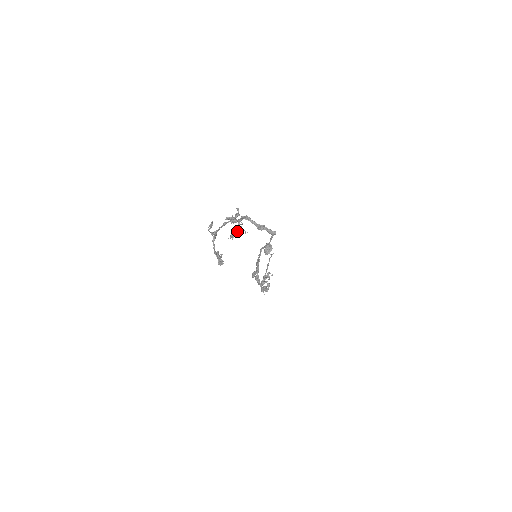
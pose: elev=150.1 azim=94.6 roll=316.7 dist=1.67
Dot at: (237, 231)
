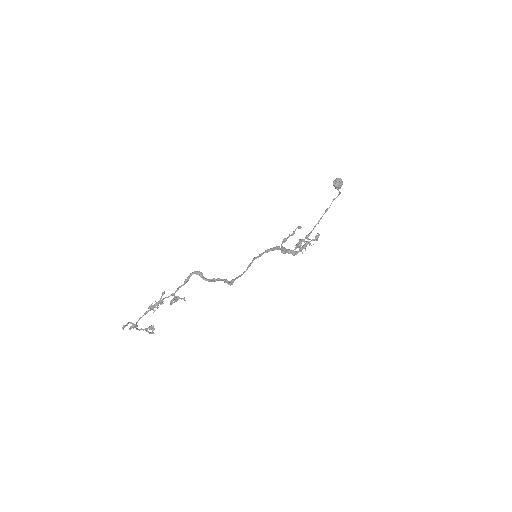
Dot at: (175, 299)
